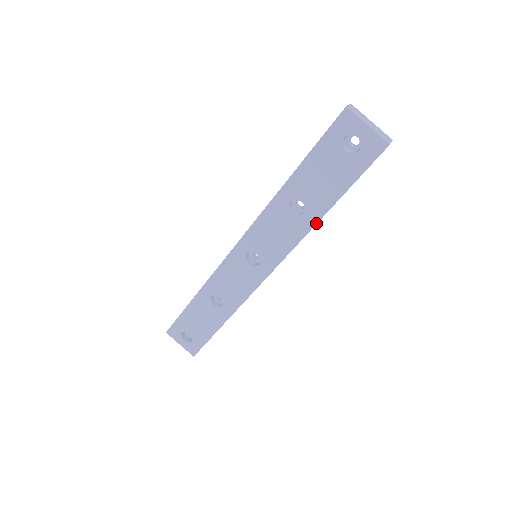
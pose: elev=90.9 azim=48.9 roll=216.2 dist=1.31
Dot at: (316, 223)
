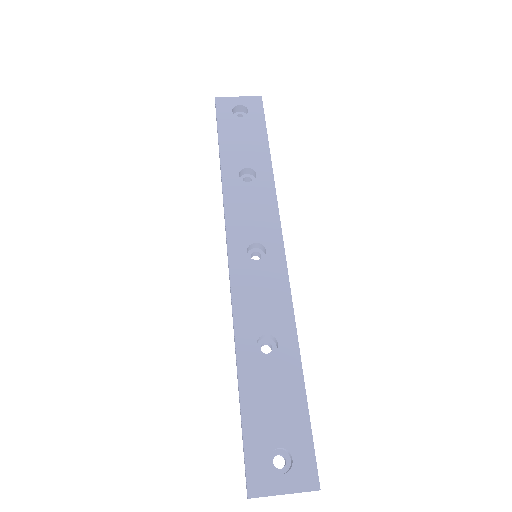
Dot at: (272, 173)
